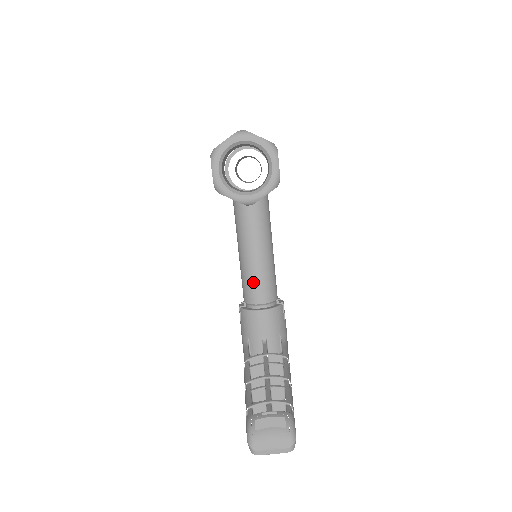
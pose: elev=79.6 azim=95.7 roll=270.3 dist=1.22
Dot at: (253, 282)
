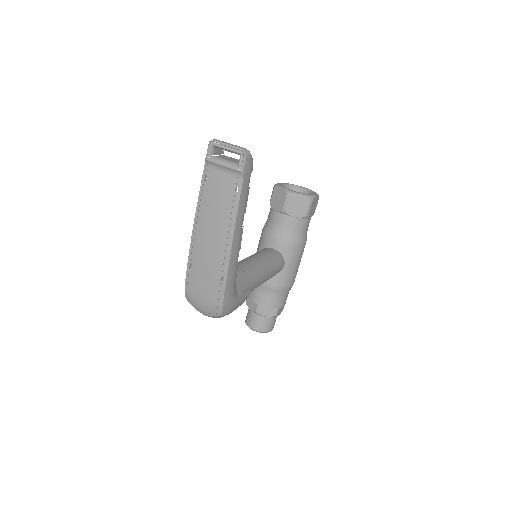
Dot at: (240, 263)
